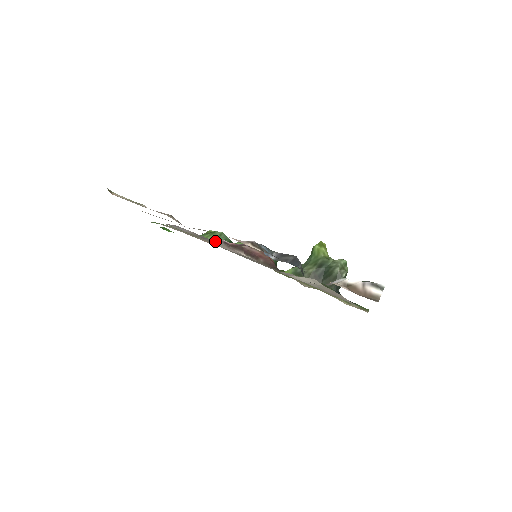
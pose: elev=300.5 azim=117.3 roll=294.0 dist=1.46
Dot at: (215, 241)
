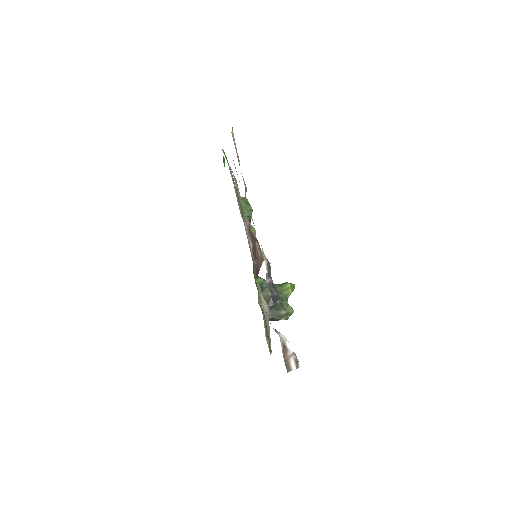
Dot at: (246, 219)
